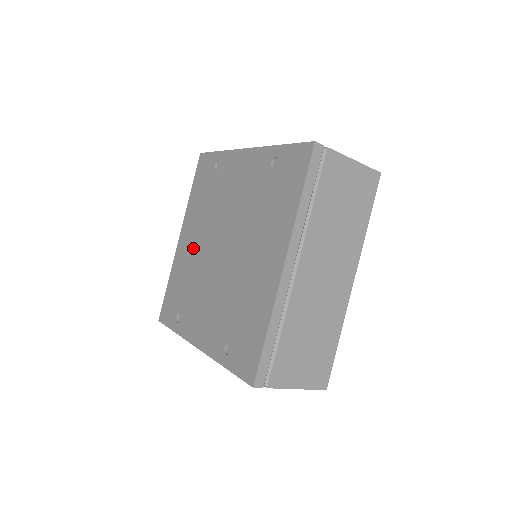
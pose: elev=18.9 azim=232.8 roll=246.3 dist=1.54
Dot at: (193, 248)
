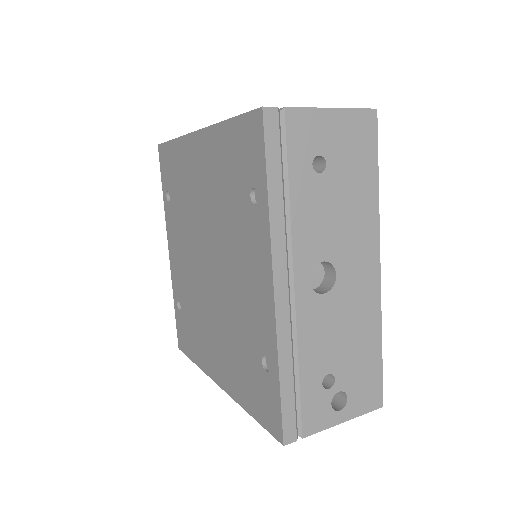
Dot at: (197, 188)
